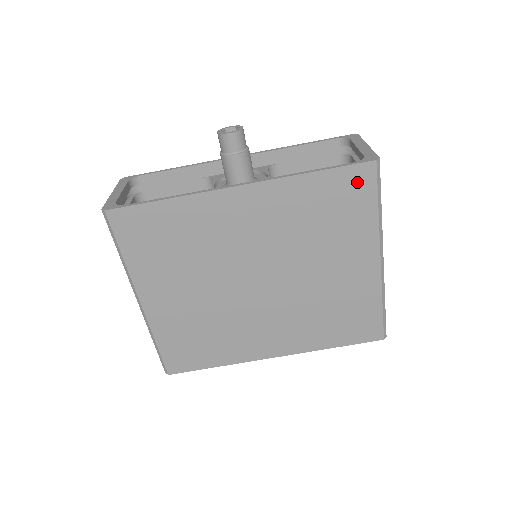
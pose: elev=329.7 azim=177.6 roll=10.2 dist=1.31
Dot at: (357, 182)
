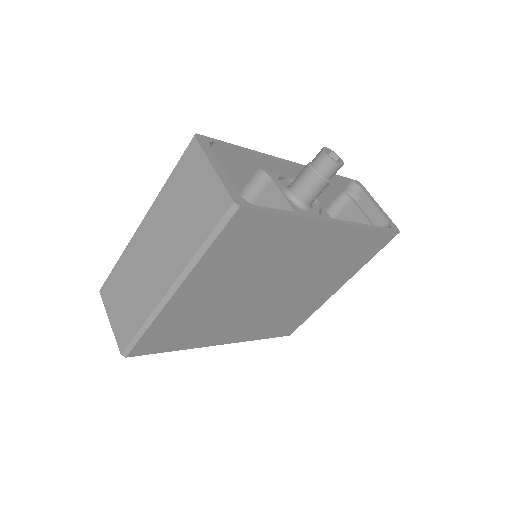
Dot at: (381, 241)
